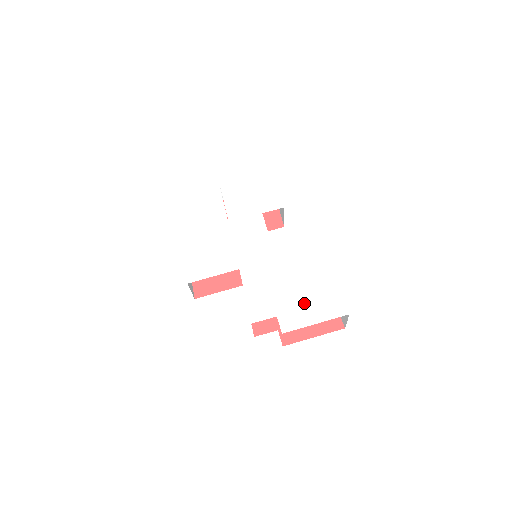
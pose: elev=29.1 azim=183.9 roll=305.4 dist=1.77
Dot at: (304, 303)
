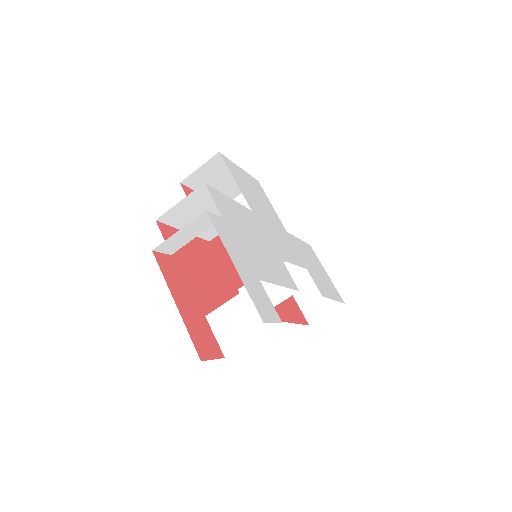
Dot at: (250, 262)
